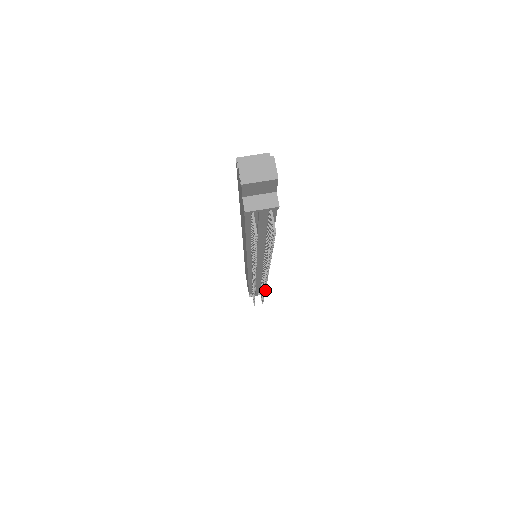
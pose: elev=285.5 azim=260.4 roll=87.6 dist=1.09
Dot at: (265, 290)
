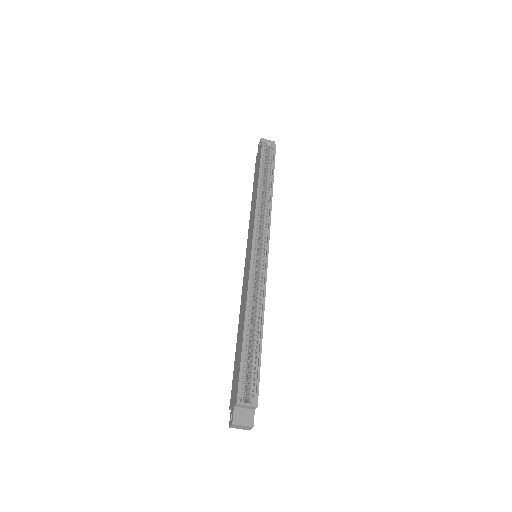
Dot at: occluded
